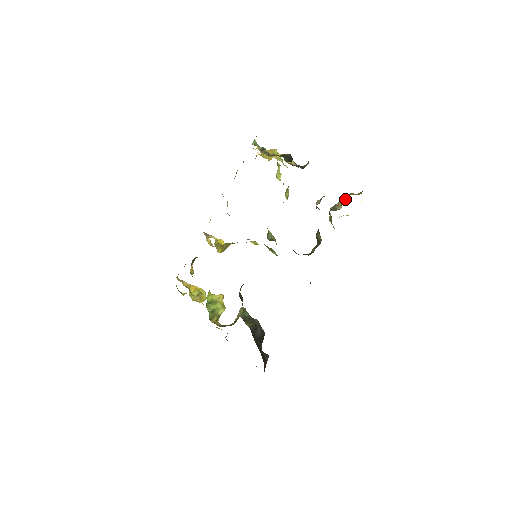
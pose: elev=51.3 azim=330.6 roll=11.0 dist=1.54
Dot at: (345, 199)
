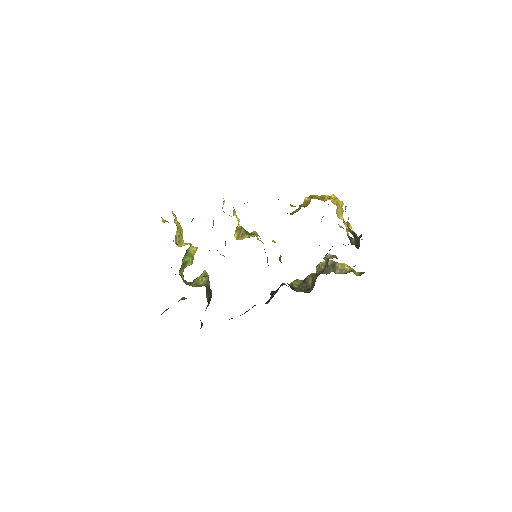
Dot at: (346, 269)
